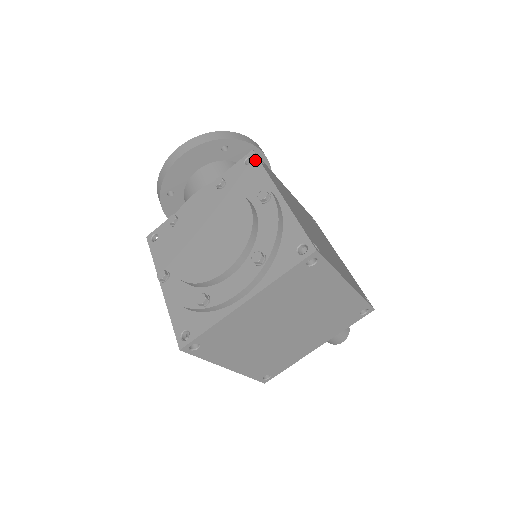
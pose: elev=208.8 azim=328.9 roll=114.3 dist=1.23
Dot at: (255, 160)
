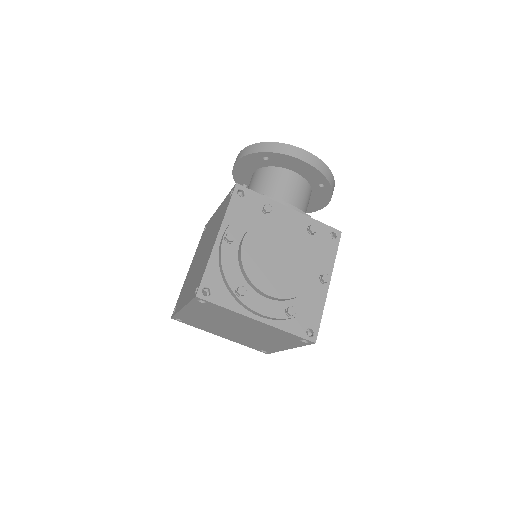
Dot at: (337, 241)
